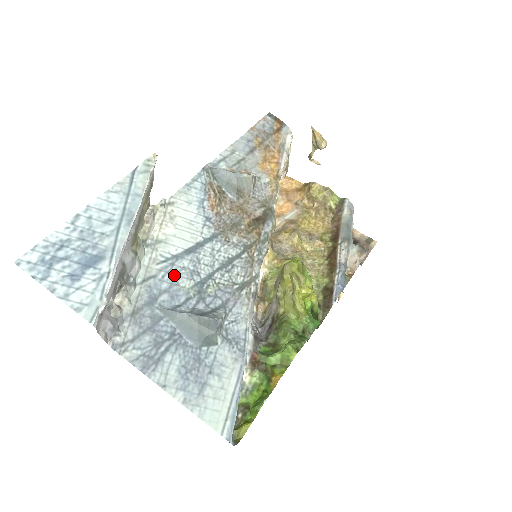
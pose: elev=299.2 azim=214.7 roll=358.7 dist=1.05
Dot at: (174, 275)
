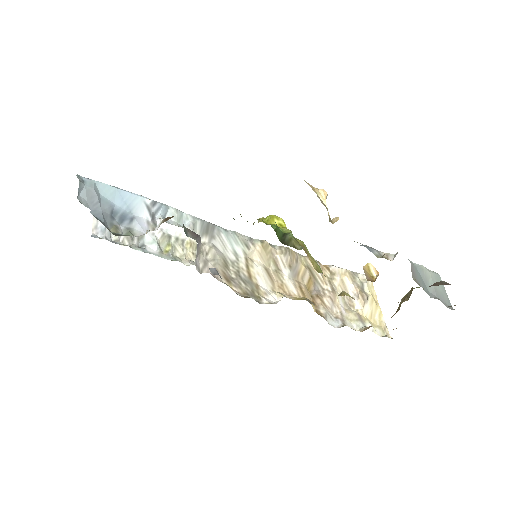
Dot at: occluded
